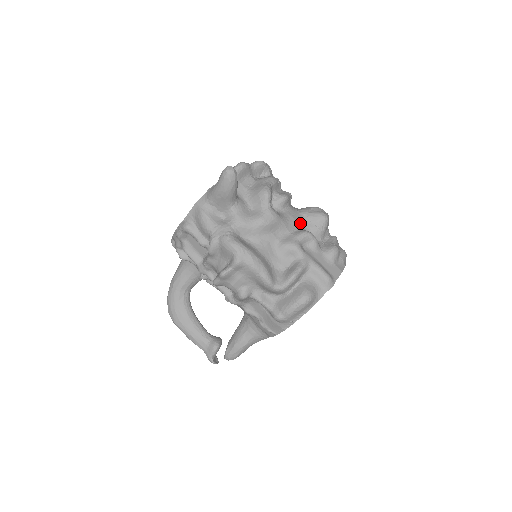
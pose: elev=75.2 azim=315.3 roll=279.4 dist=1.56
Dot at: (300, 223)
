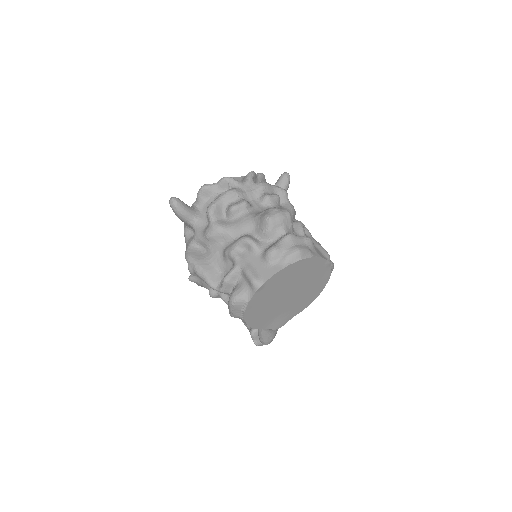
Dot at: (248, 228)
